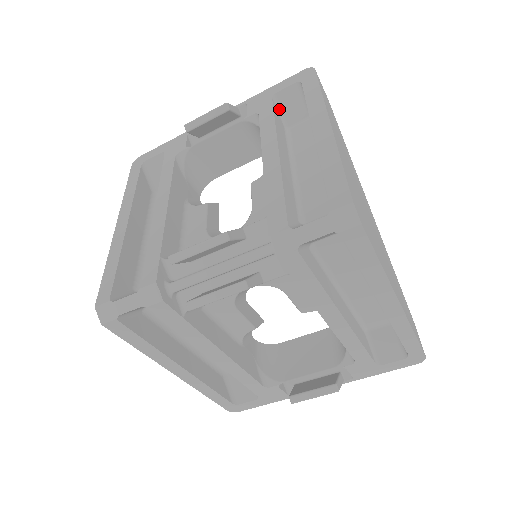
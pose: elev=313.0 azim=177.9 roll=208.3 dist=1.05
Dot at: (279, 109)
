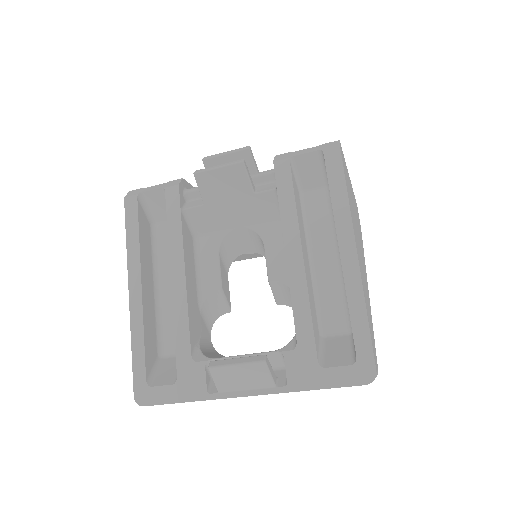
Dot at: occluded
